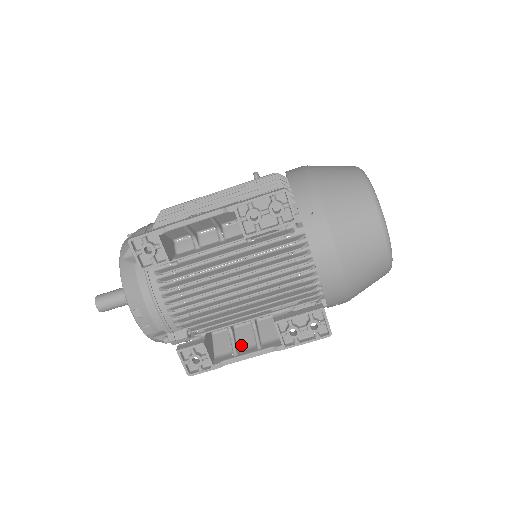
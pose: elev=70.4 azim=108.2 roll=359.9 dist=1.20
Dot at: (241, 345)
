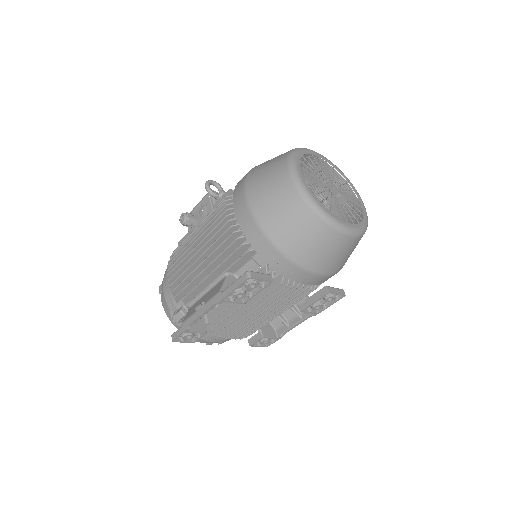
Dot at: (287, 317)
